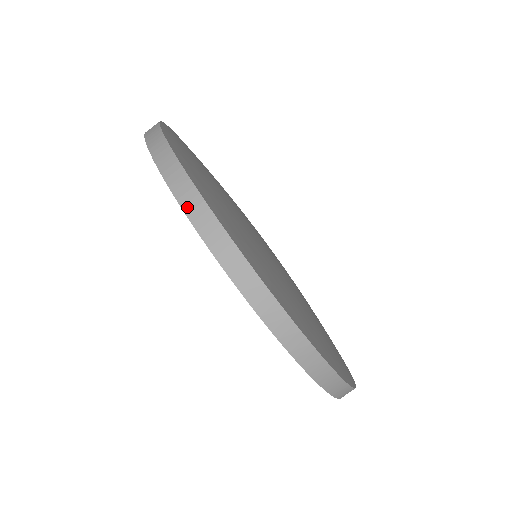
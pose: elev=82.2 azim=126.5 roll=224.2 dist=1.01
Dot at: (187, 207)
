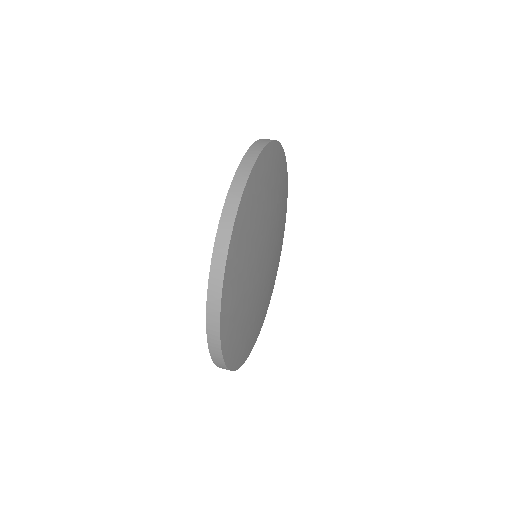
Dot at: occluded
